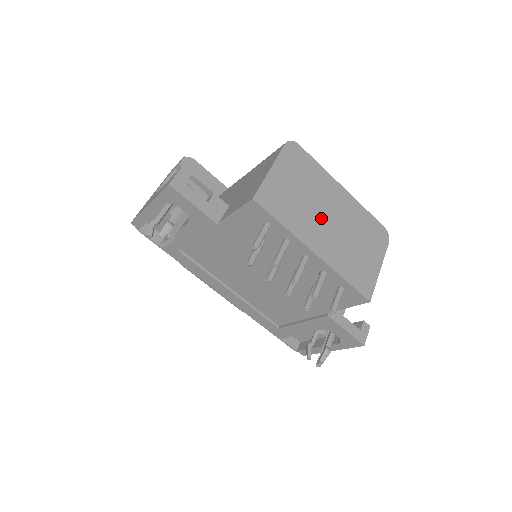
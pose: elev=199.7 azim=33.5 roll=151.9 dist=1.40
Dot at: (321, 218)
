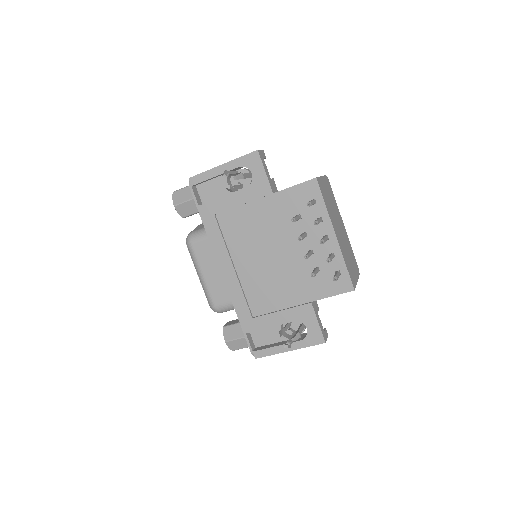
Dot at: (337, 224)
